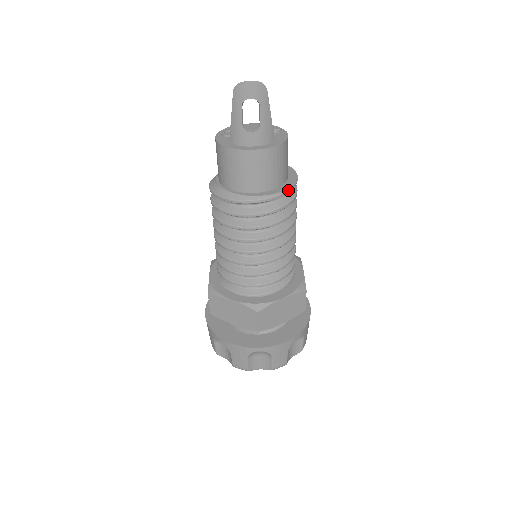
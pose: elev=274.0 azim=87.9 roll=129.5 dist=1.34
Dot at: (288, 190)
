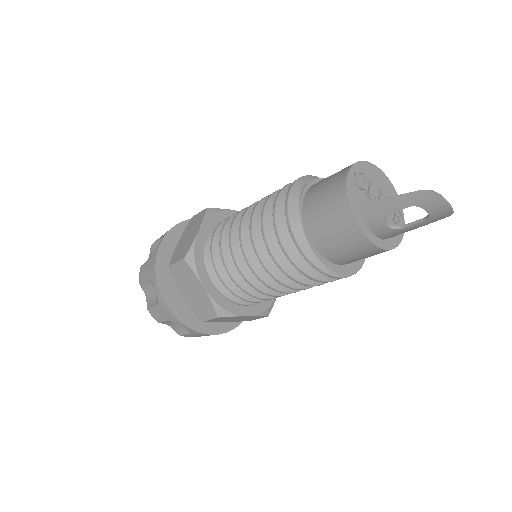
Dot at: occluded
